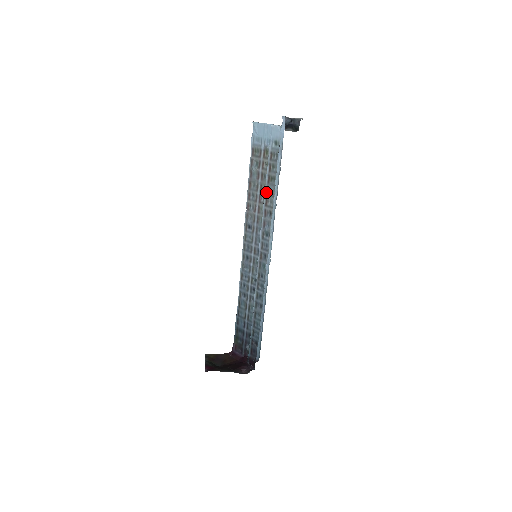
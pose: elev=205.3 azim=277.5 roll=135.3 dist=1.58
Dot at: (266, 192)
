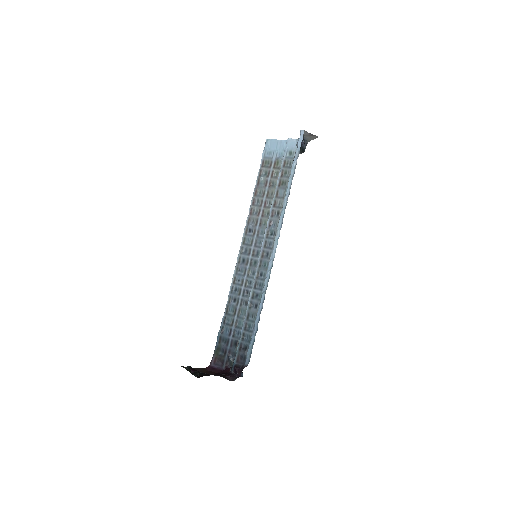
Dot at: (276, 195)
